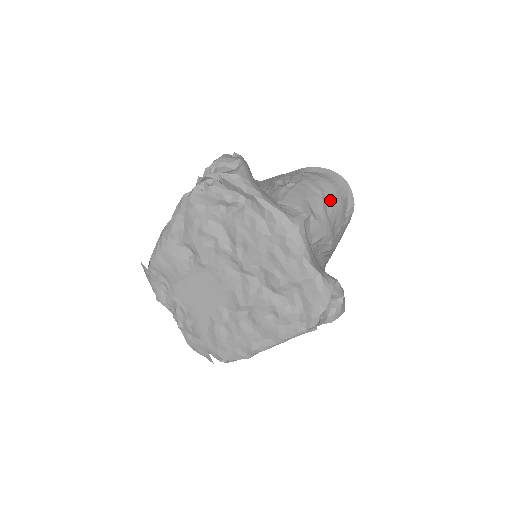
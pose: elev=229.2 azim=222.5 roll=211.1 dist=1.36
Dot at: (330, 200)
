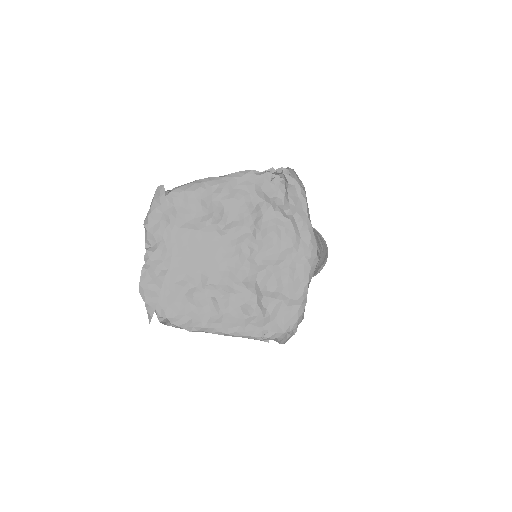
Dot at: (323, 258)
